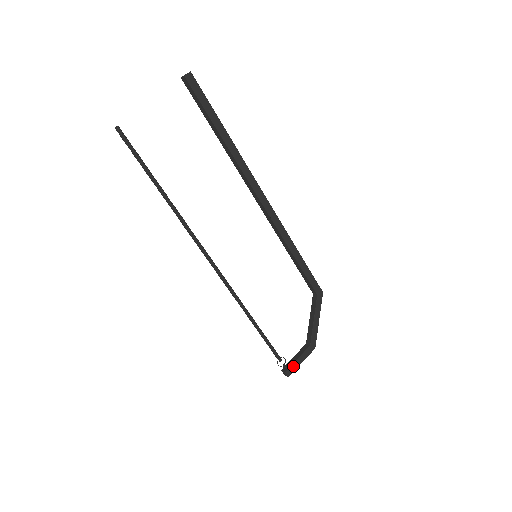
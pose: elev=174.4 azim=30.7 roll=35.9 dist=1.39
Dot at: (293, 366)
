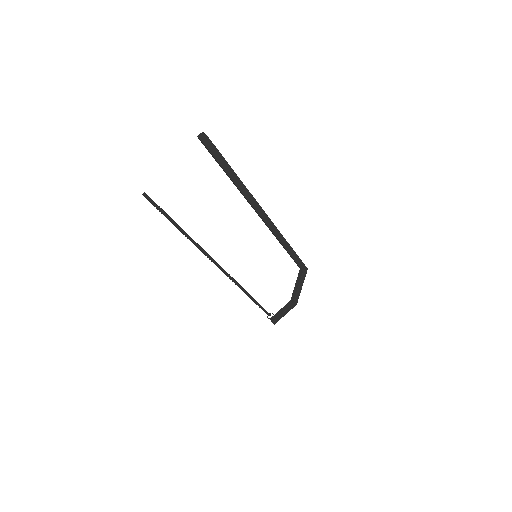
Dot at: (279, 318)
